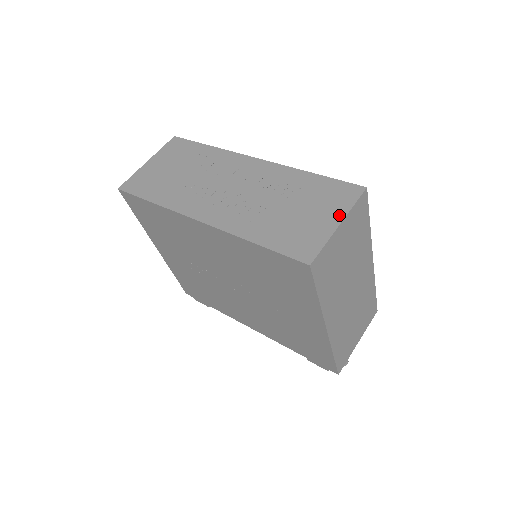
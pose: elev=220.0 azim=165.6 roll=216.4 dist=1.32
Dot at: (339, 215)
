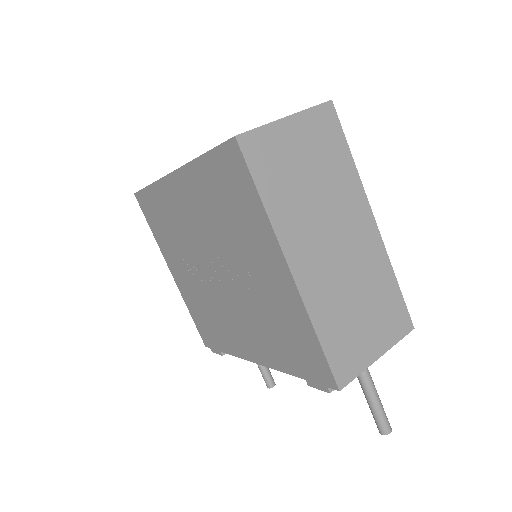
Dot at: (291, 115)
